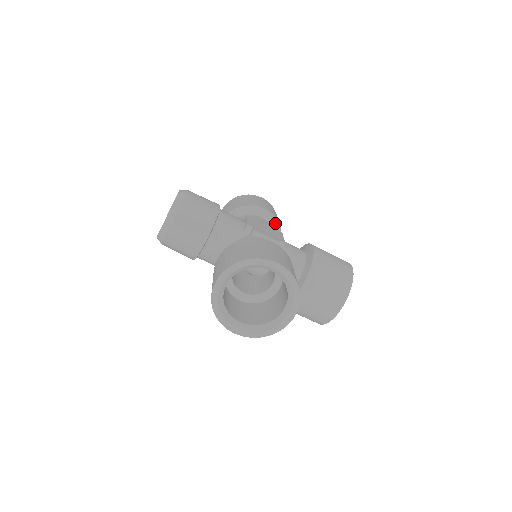
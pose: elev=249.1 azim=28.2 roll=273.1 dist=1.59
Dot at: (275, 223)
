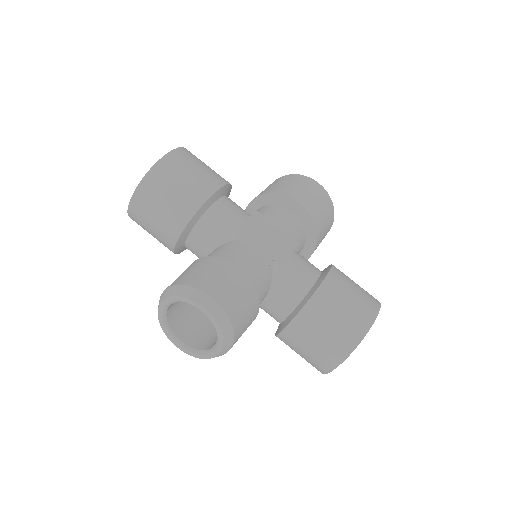
Dot at: (228, 188)
